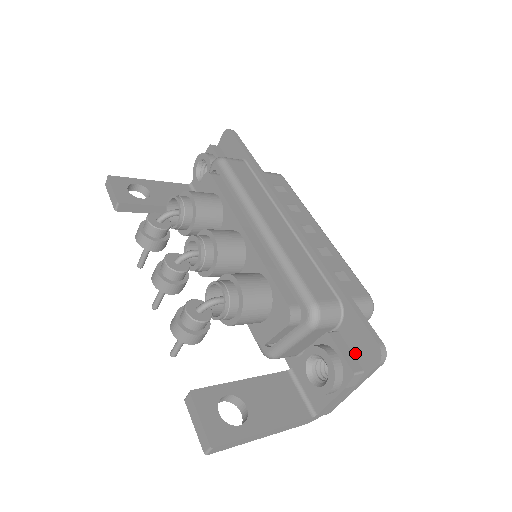
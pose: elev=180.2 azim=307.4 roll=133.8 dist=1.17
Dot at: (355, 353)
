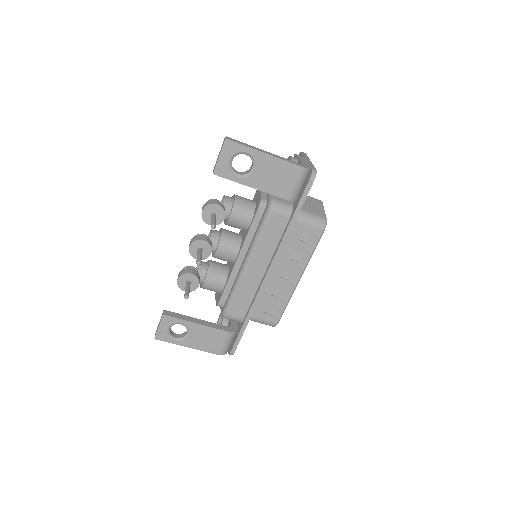
Dot at: occluded
